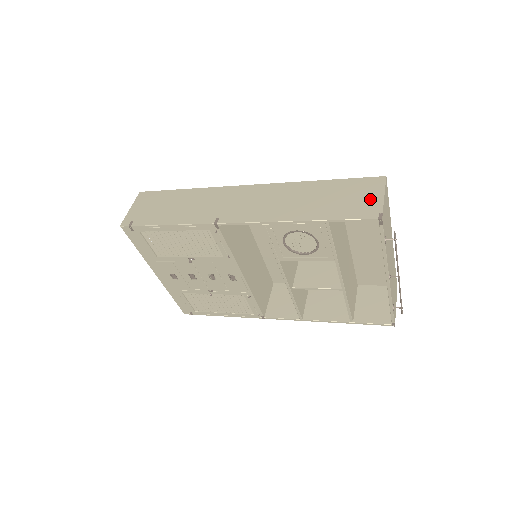
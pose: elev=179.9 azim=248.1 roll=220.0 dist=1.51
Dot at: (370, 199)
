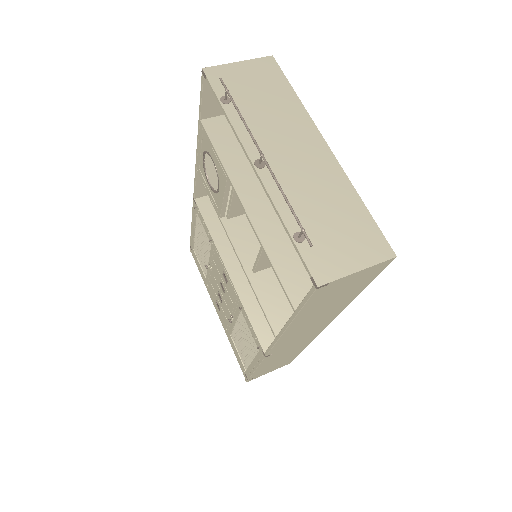
Dot at: occluded
